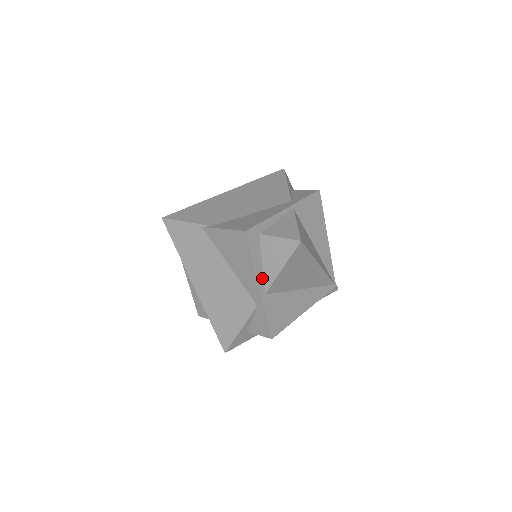
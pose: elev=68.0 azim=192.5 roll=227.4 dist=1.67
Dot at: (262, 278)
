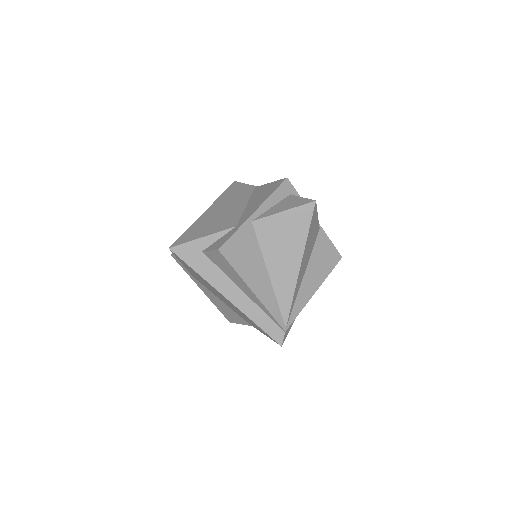
Dot at: (262, 212)
